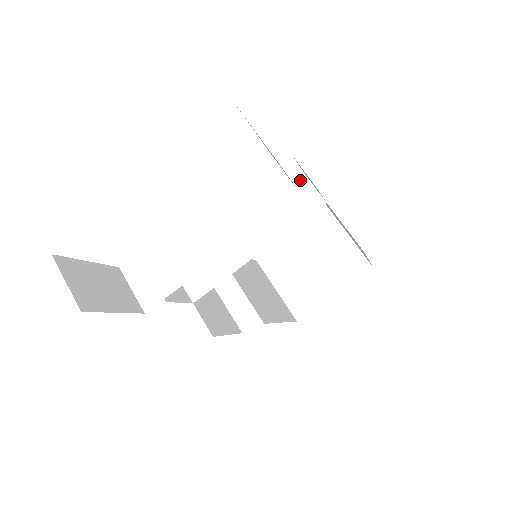
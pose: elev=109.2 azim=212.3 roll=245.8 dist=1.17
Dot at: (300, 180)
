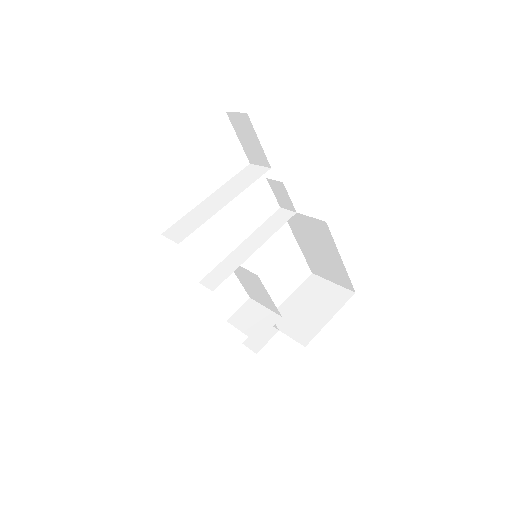
Dot at: (278, 211)
